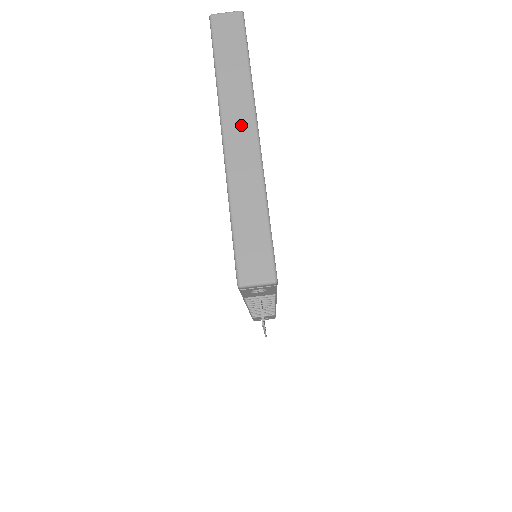
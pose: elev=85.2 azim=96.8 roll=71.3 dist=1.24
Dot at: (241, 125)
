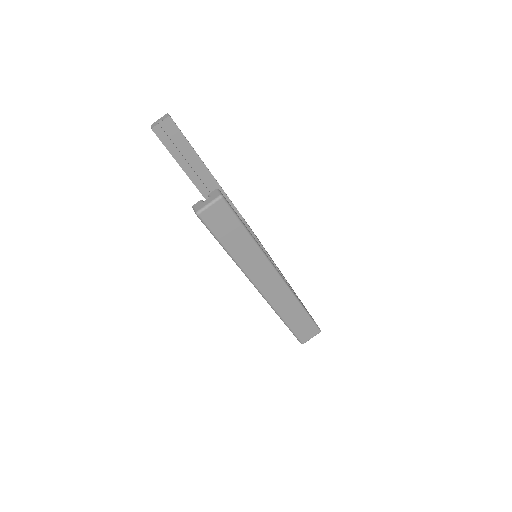
Dot at: (266, 276)
